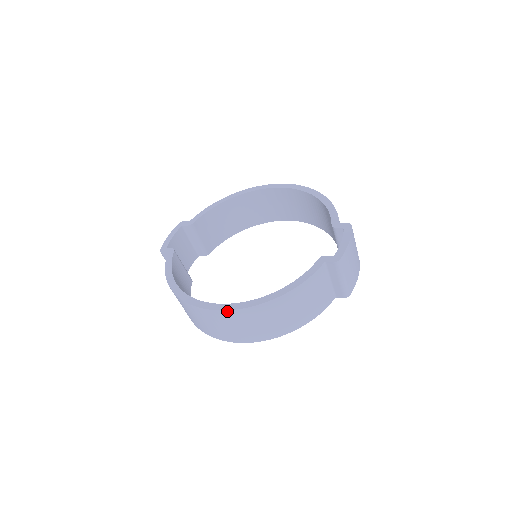
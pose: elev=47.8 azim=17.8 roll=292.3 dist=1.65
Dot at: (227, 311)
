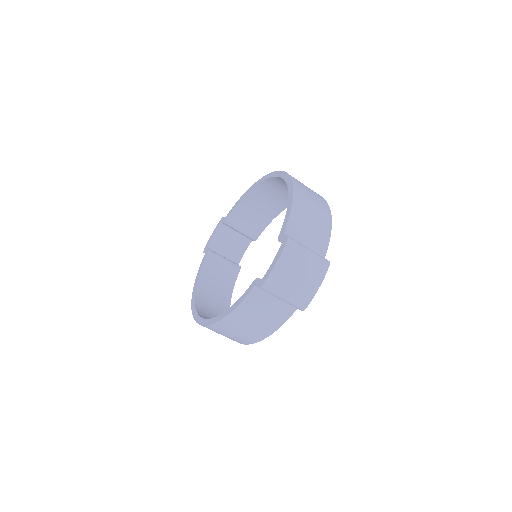
Dot at: (201, 325)
